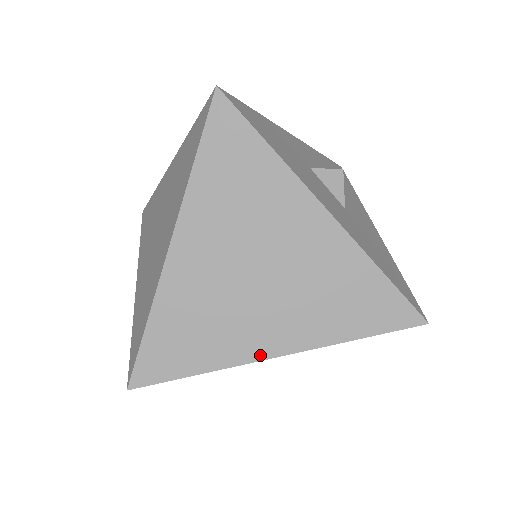
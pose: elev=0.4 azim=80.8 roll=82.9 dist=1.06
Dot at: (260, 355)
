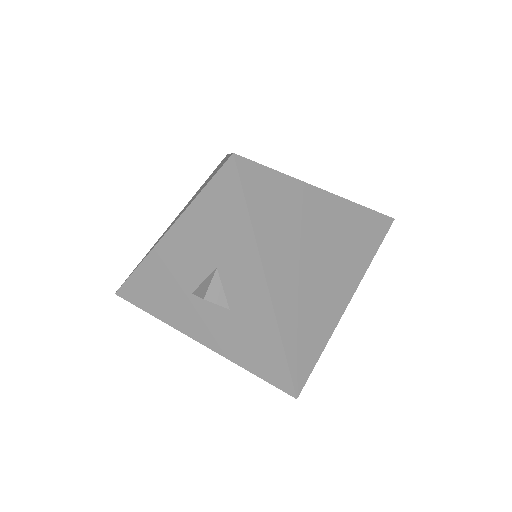
Dot at: (316, 187)
